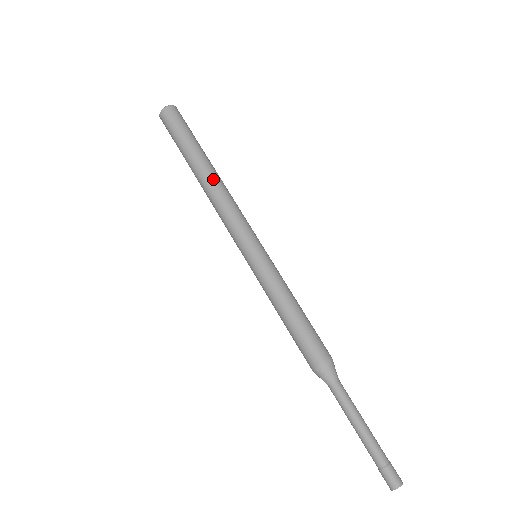
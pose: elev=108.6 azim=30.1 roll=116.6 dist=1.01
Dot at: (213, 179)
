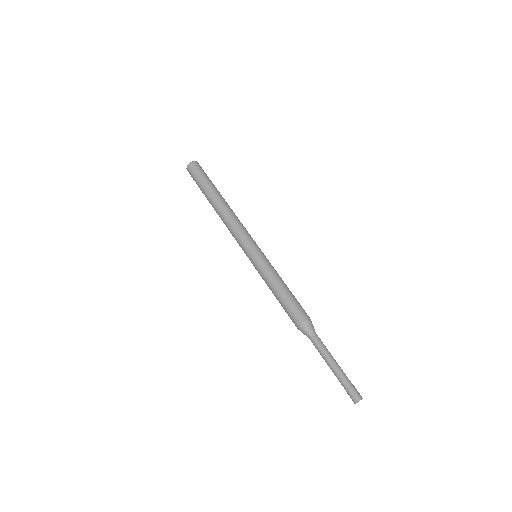
Dot at: (220, 211)
